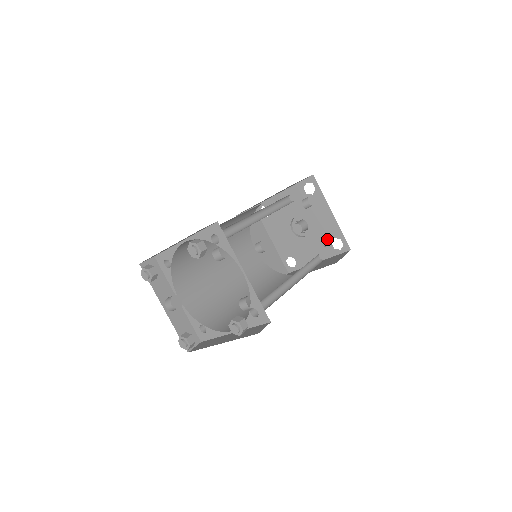
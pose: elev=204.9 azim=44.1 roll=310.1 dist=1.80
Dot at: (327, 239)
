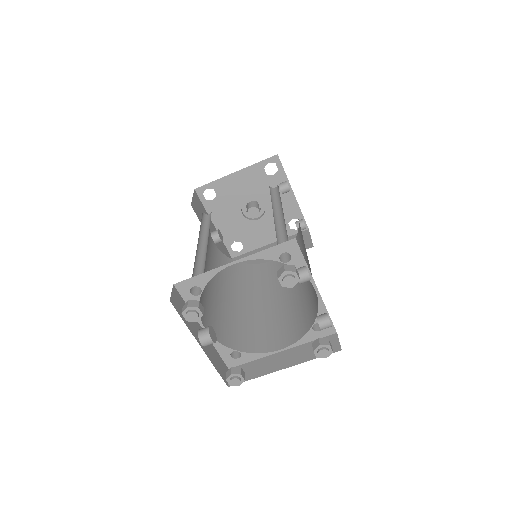
Dot at: (304, 224)
